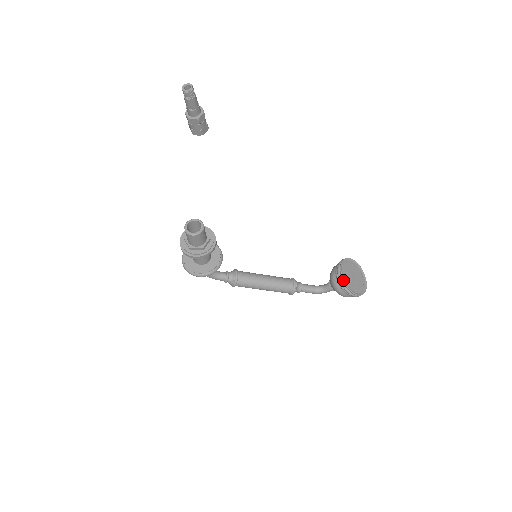
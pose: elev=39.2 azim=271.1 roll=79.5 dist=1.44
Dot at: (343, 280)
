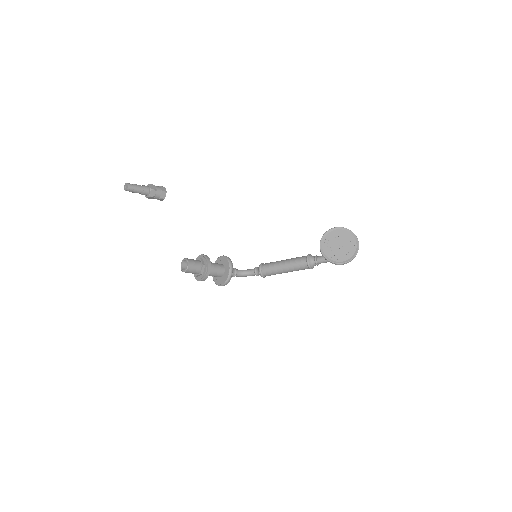
Dot at: (323, 256)
